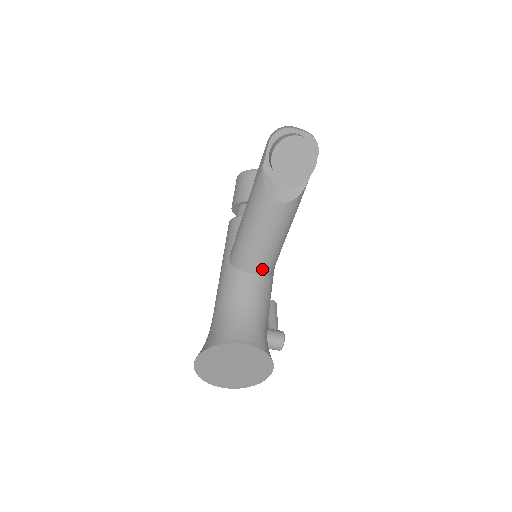
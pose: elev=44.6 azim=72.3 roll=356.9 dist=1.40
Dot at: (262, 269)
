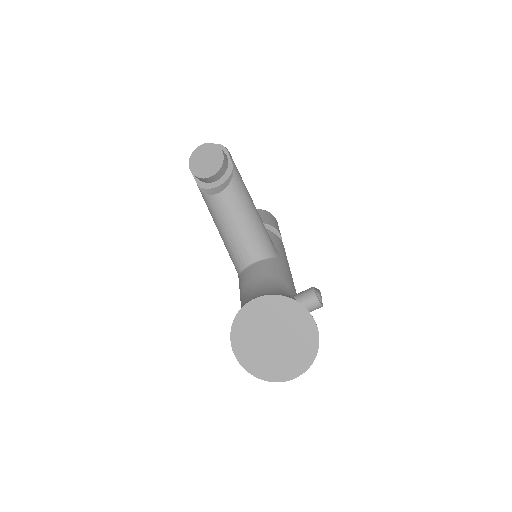
Dot at: (256, 253)
